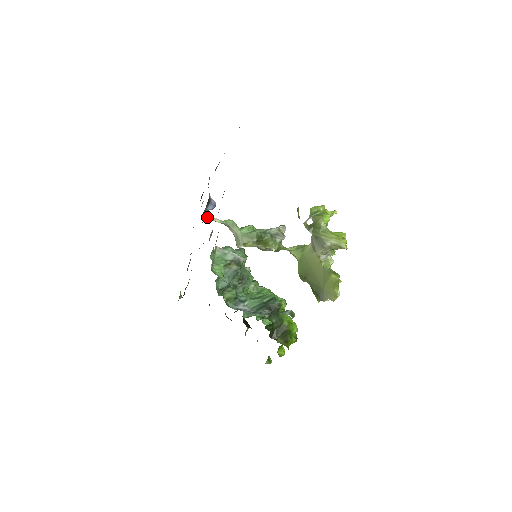
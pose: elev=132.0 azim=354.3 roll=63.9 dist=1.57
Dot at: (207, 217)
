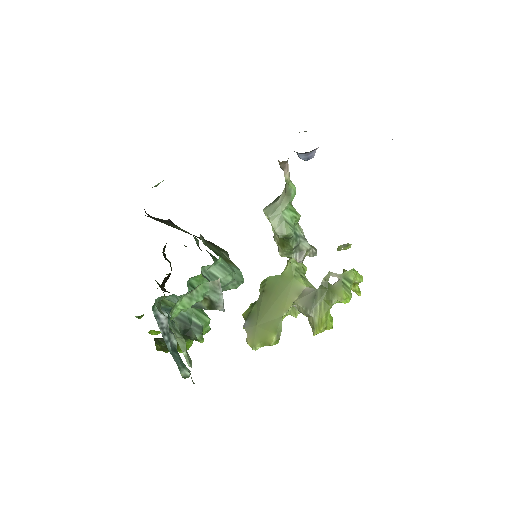
Dot at: (284, 164)
